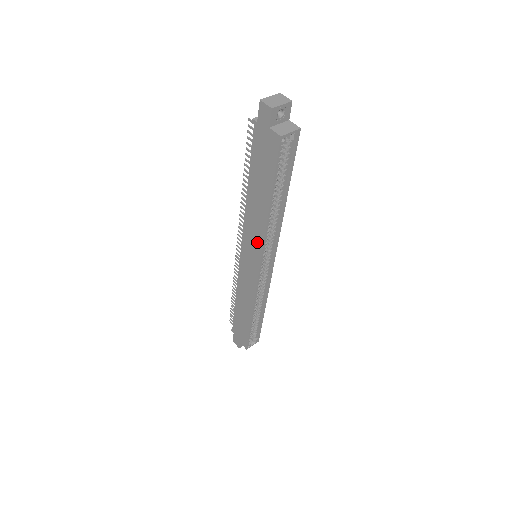
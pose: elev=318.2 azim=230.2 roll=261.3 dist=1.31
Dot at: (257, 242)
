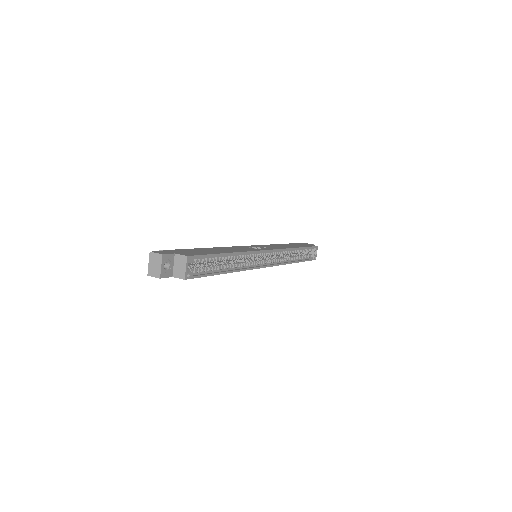
Dot at: occluded
